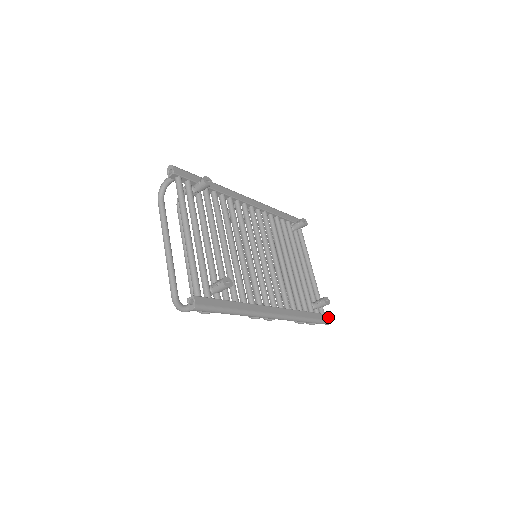
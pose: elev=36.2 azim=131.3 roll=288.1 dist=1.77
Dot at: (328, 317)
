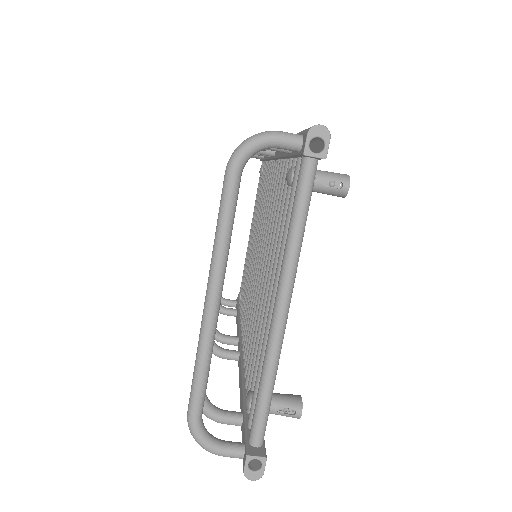
Dot at: occluded
